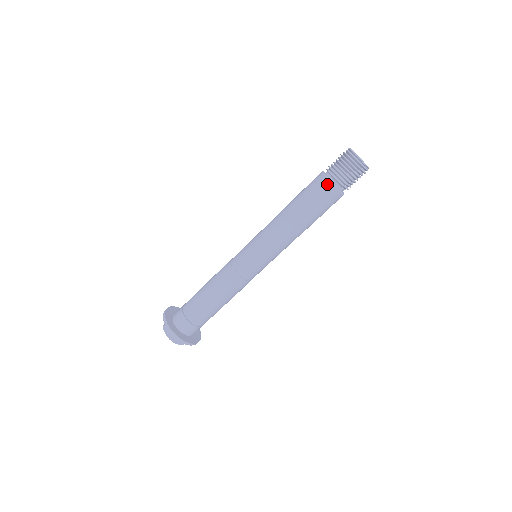
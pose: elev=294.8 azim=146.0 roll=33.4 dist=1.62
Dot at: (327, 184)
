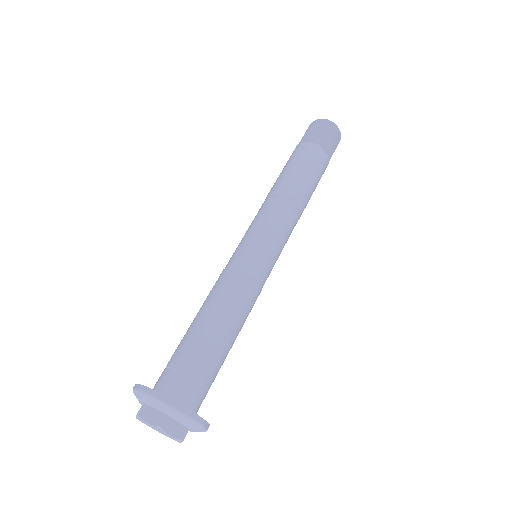
Dot at: (310, 146)
